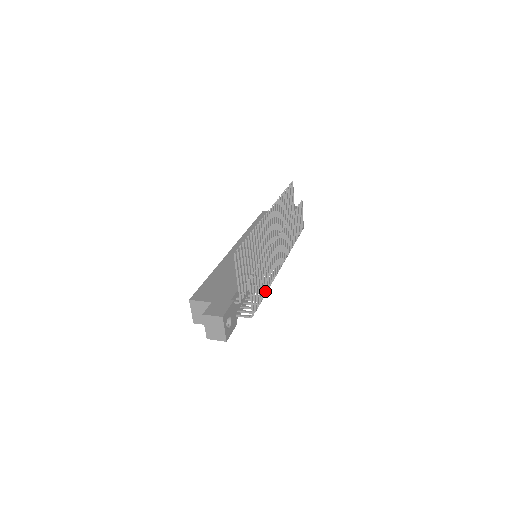
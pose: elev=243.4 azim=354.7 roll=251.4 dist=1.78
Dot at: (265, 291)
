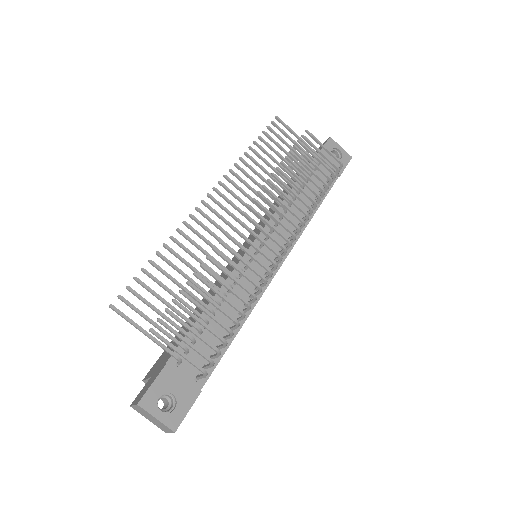
Dot at: (231, 318)
